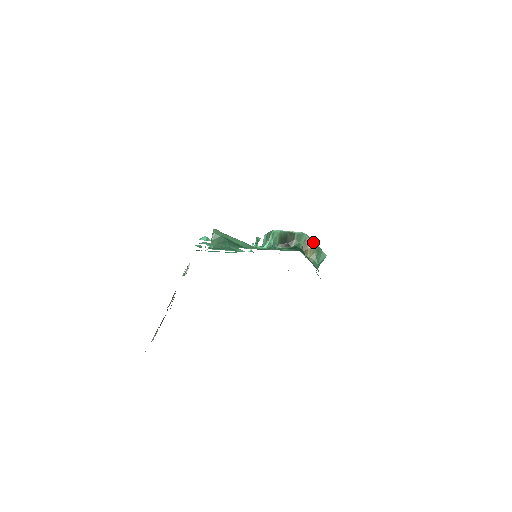
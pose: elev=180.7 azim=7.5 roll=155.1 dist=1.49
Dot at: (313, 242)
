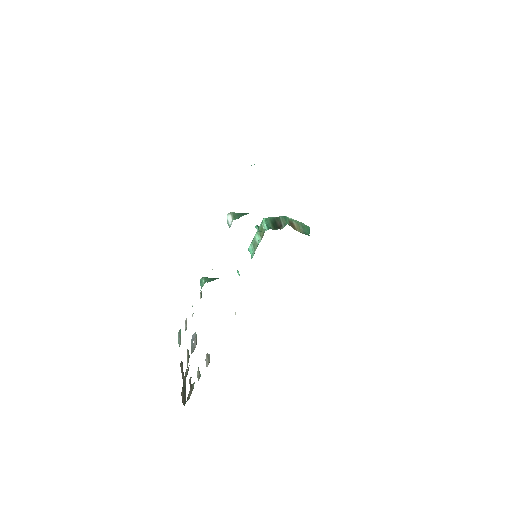
Dot at: (295, 220)
